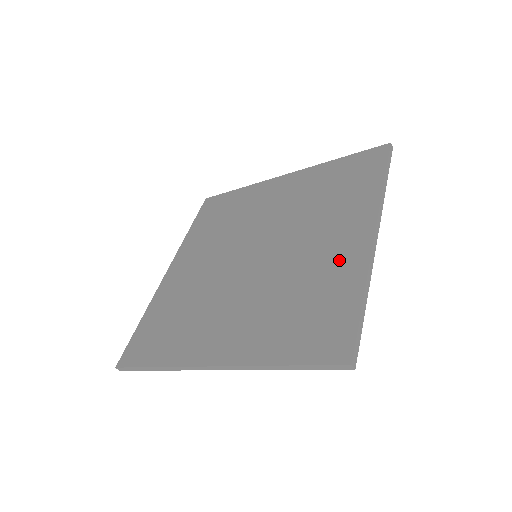
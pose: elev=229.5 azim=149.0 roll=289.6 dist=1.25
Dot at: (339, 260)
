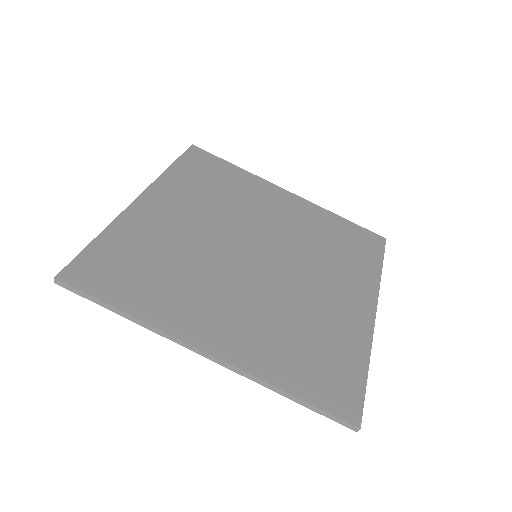
Dot at: (346, 319)
